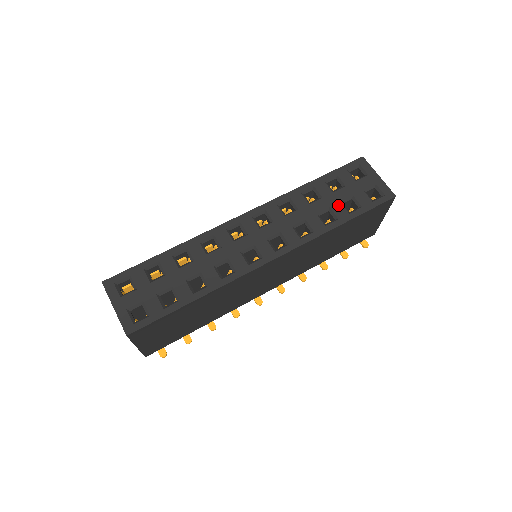
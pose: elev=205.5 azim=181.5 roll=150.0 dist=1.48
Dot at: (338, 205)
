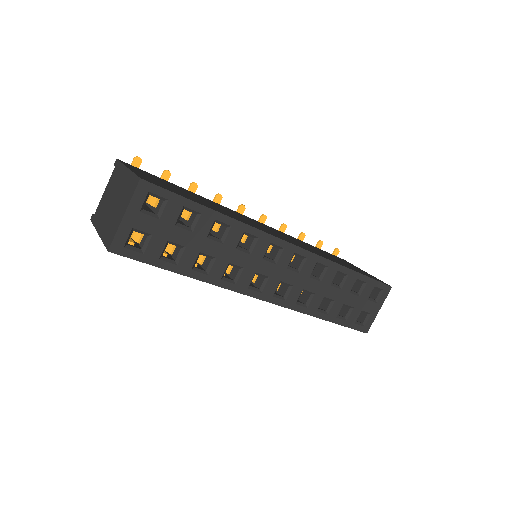
Dot at: (340, 305)
